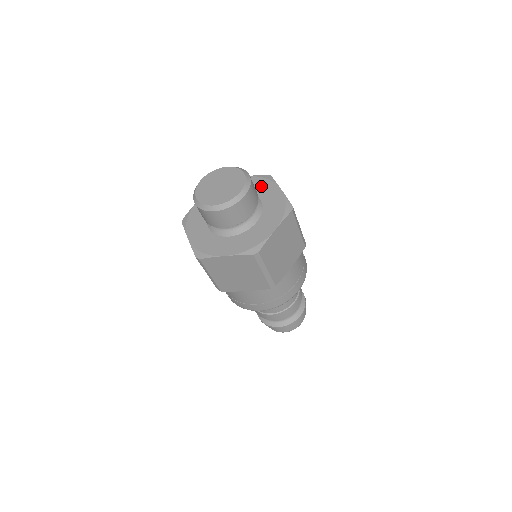
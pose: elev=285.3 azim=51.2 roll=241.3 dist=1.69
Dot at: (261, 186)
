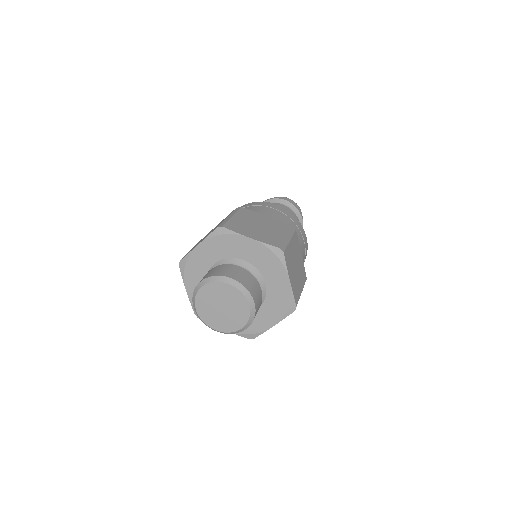
Dot at: (227, 246)
